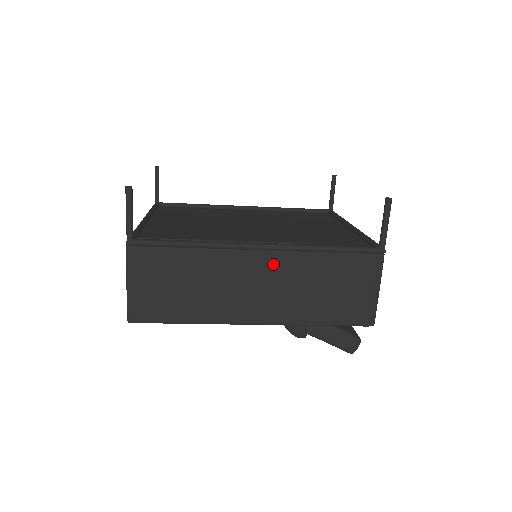
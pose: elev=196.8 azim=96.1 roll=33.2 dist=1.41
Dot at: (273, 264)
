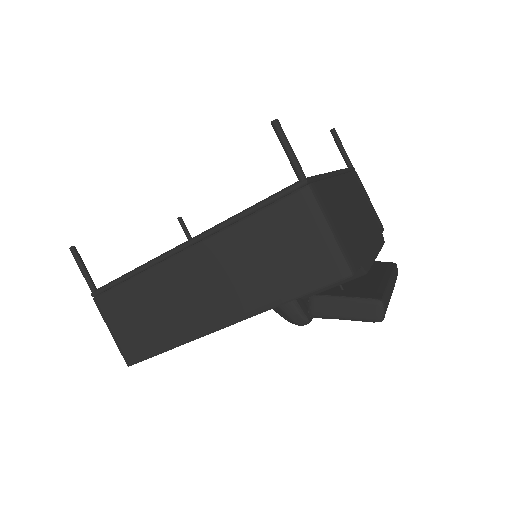
Dot at: (204, 257)
